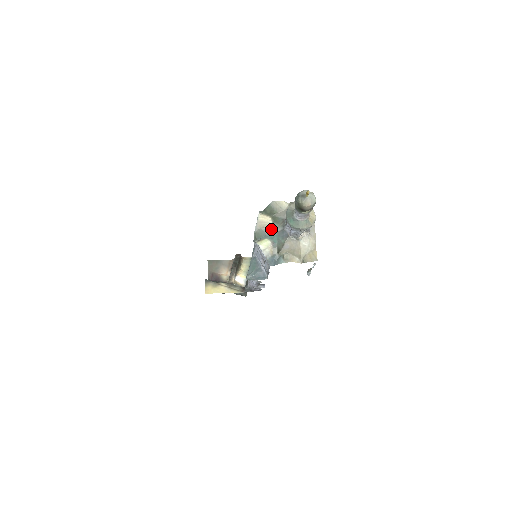
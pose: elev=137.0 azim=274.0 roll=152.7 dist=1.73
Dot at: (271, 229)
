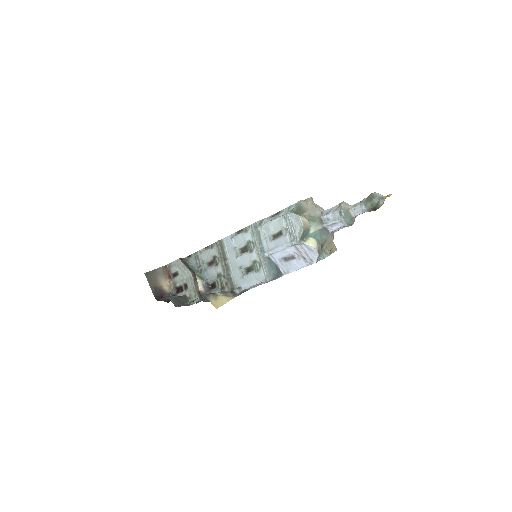
Dot at: (311, 228)
